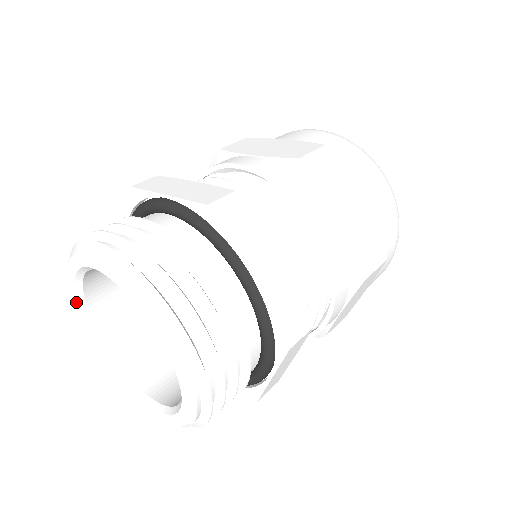
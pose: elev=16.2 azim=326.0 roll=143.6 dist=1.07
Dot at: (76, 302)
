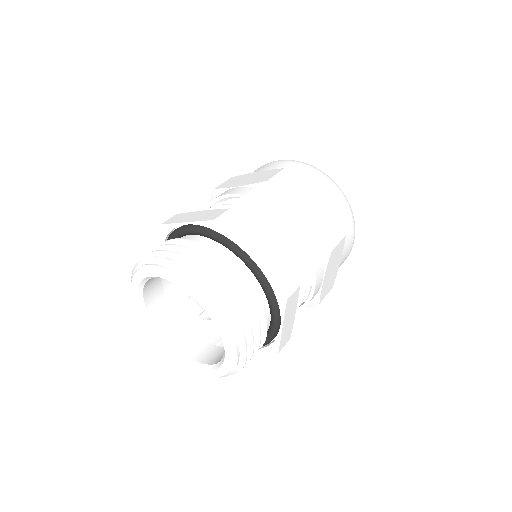
Dot at: (174, 355)
